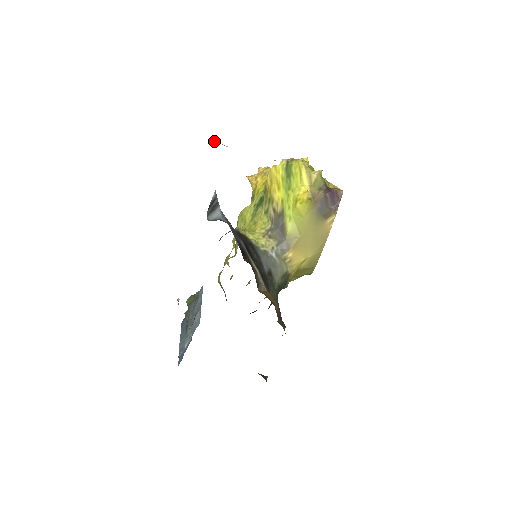
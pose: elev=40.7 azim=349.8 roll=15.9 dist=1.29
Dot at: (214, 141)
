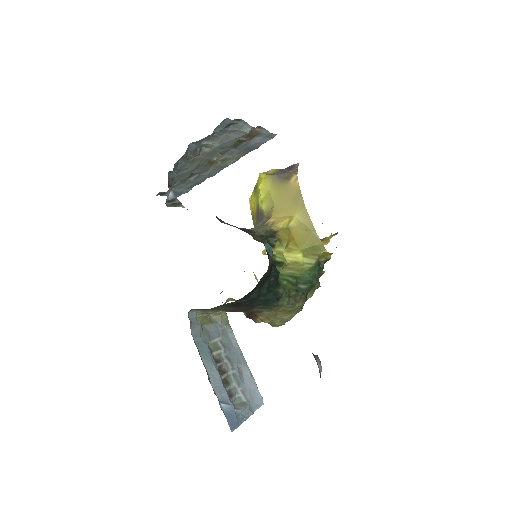
Dot at: occluded
